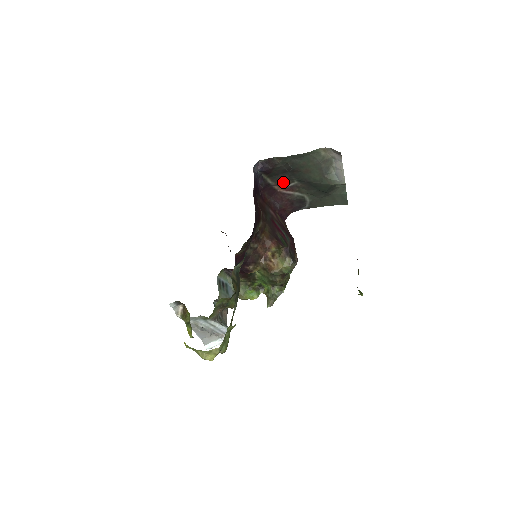
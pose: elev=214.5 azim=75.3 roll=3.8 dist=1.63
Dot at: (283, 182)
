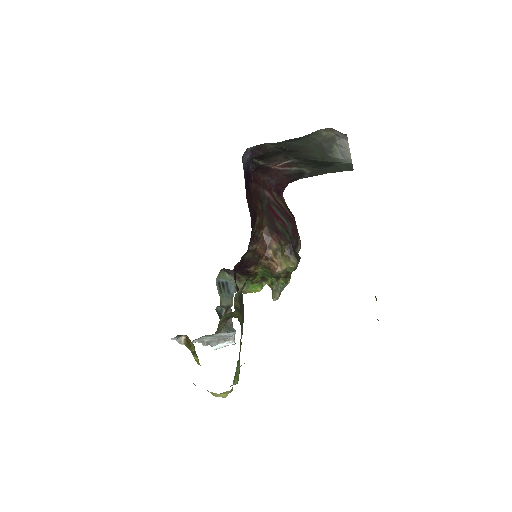
Dot at: (278, 161)
